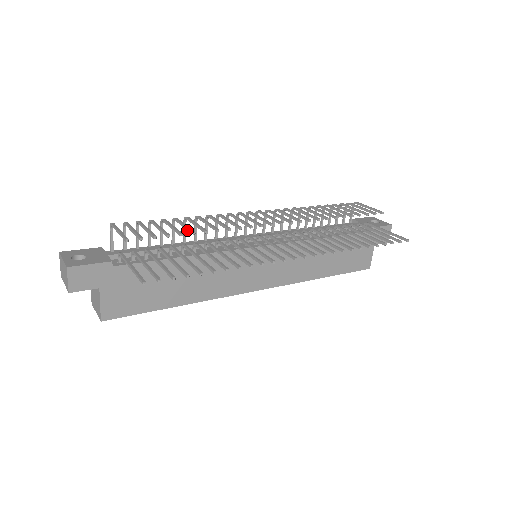
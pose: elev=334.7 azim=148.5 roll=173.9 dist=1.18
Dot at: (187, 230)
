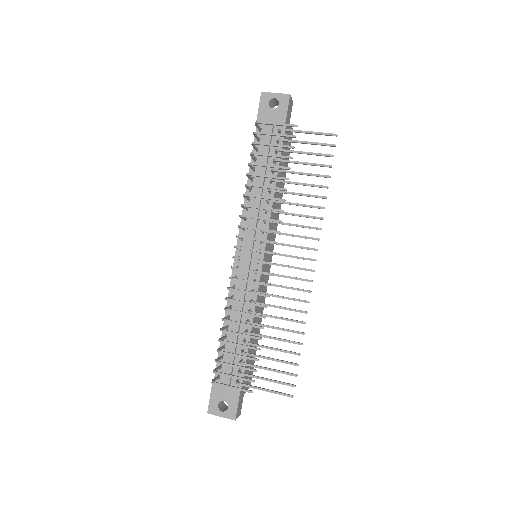
Dot at: occluded
